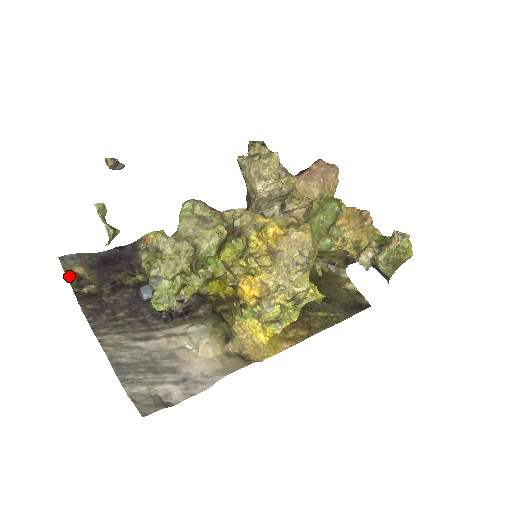
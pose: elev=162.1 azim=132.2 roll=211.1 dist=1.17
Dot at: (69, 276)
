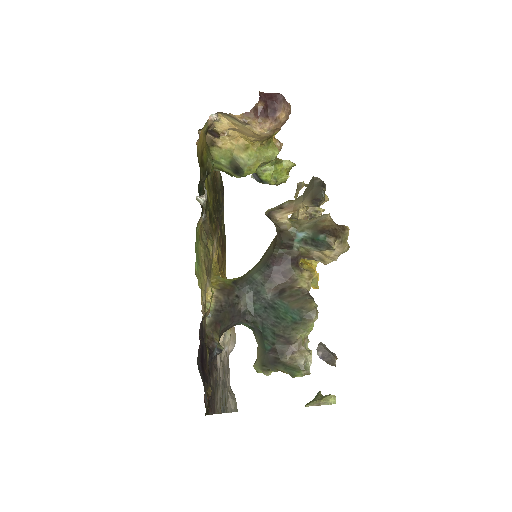
Dot at: (206, 412)
